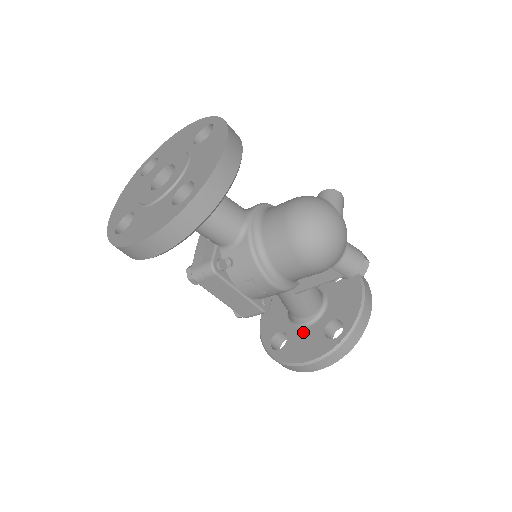
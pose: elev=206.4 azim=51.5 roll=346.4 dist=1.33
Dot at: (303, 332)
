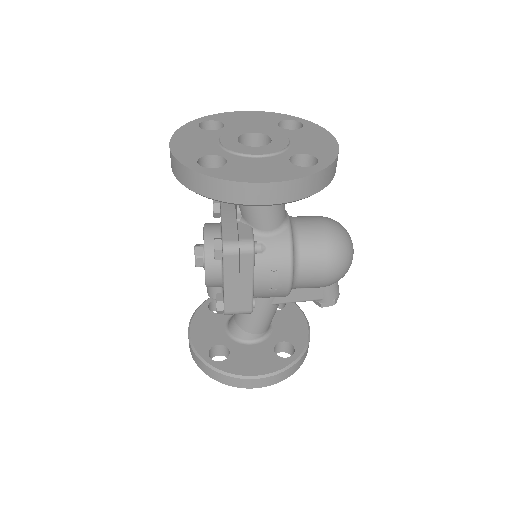
Dot at: (249, 348)
